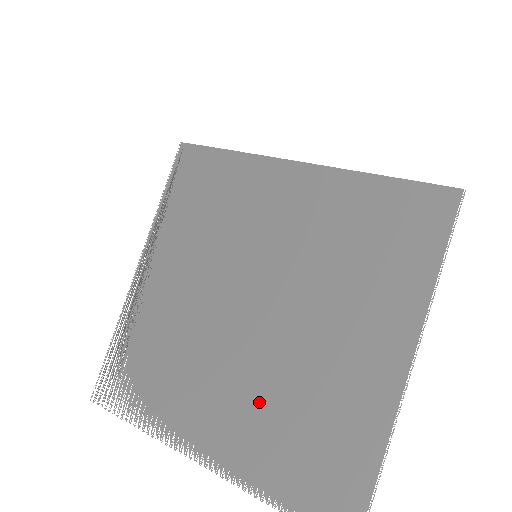
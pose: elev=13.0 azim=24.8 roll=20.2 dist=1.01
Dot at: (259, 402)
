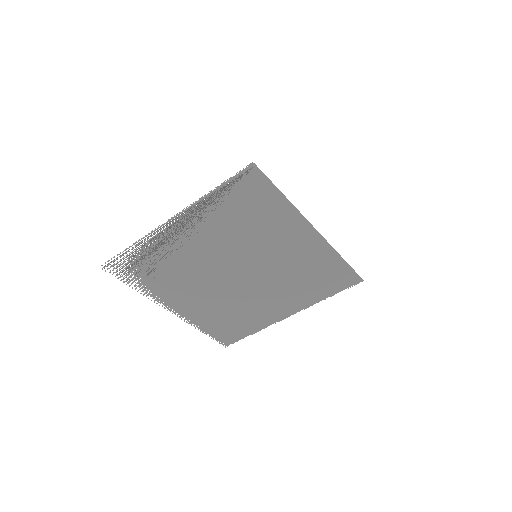
Dot at: (217, 306)
